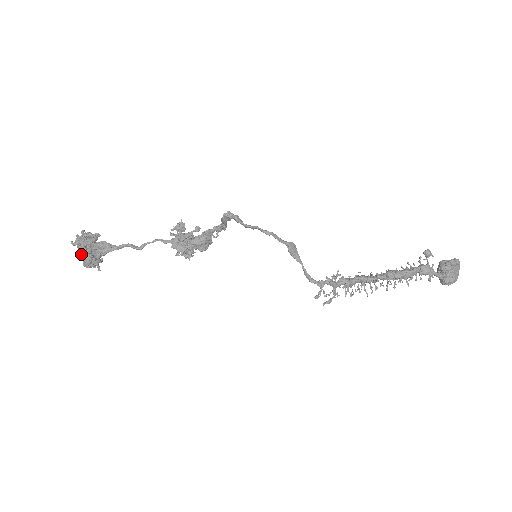
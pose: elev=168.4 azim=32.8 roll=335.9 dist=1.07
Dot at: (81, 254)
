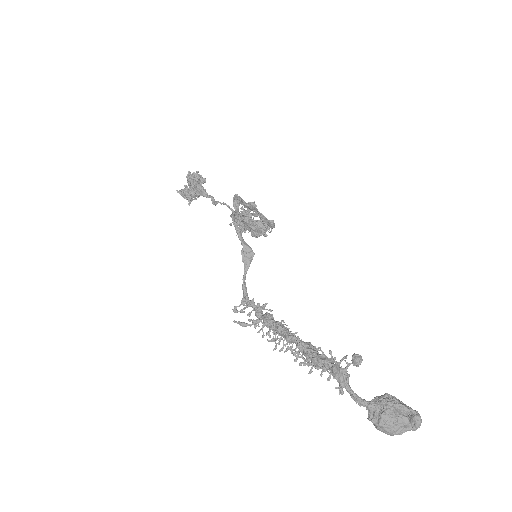
Dot at: (189, 187)
